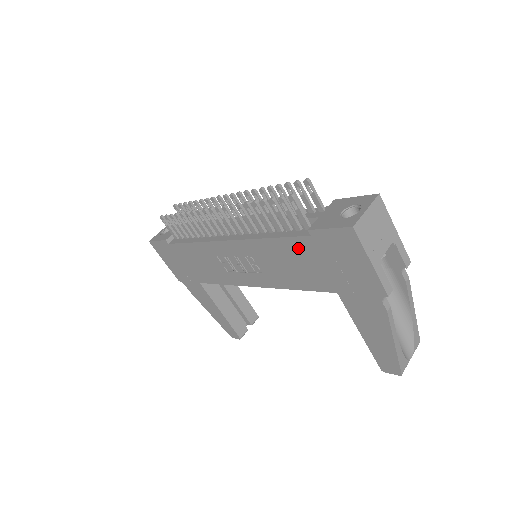
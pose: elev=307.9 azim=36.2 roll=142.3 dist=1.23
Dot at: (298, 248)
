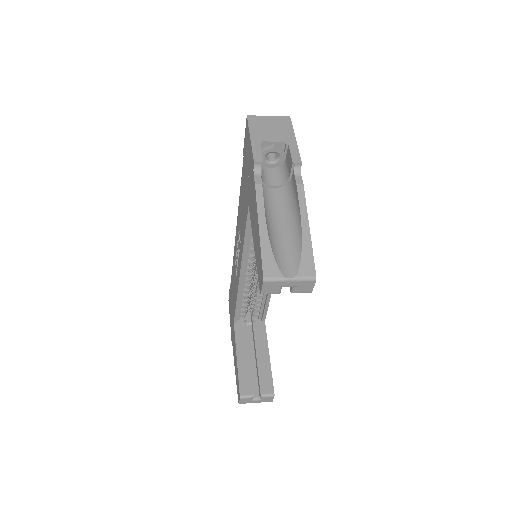
Dot at: (243, 181)
